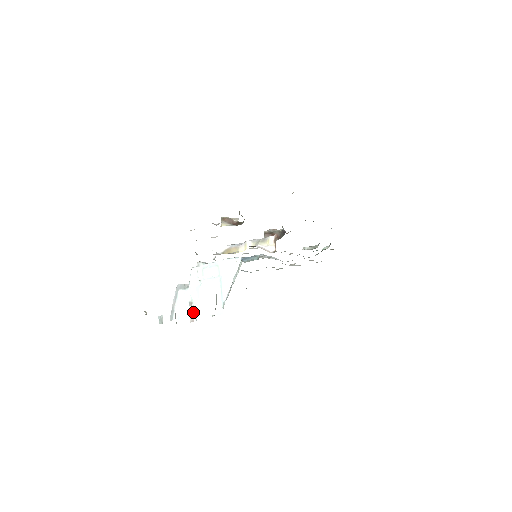
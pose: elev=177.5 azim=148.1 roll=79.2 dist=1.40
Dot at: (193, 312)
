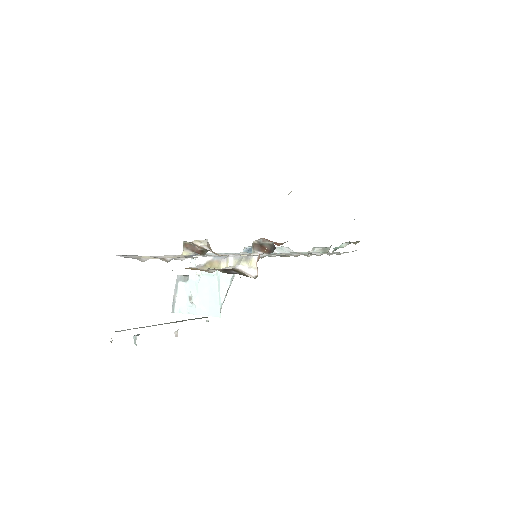
Dot at: (192, 308)
